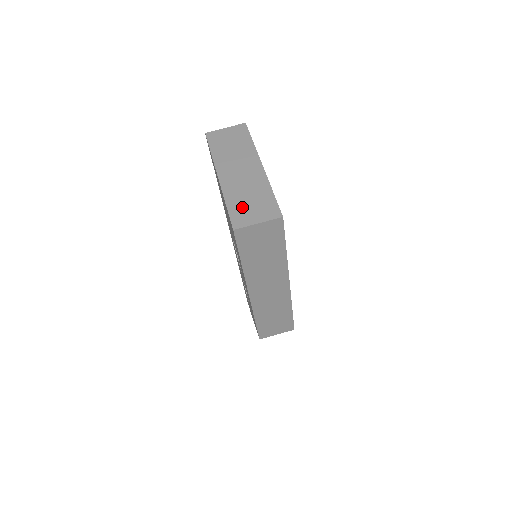
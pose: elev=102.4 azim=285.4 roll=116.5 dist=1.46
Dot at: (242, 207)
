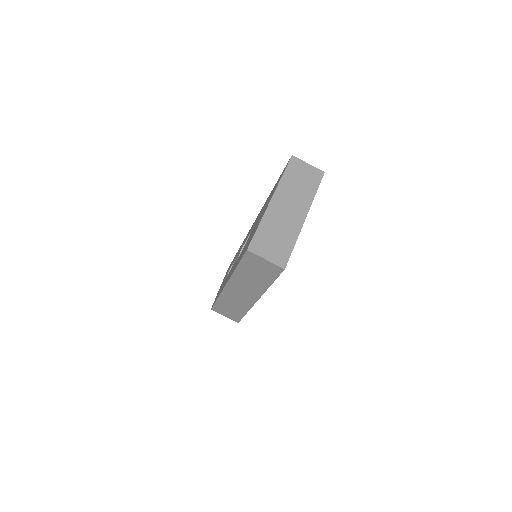
Dot at: (266, 238)
